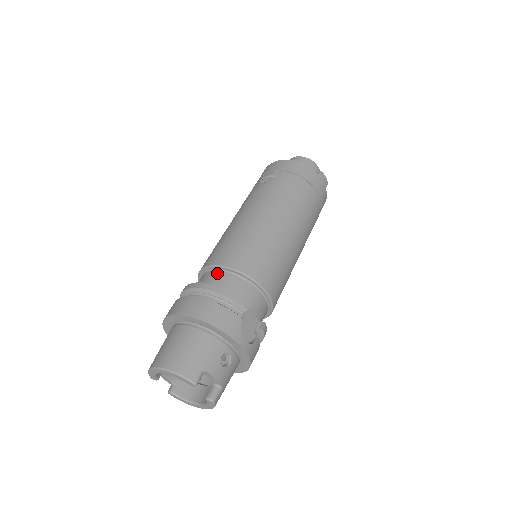
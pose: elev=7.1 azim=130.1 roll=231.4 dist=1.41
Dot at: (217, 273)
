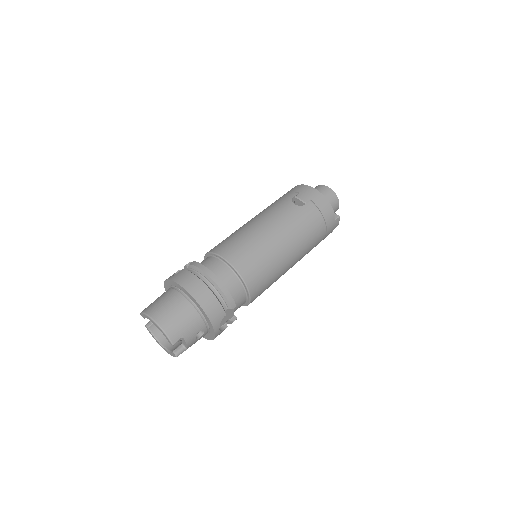
Dot at: (225, 267)
